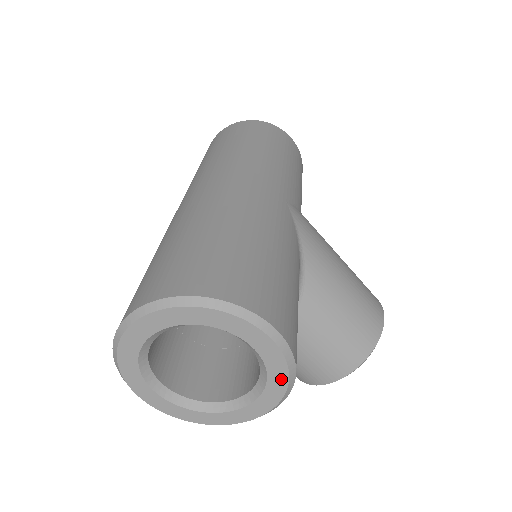
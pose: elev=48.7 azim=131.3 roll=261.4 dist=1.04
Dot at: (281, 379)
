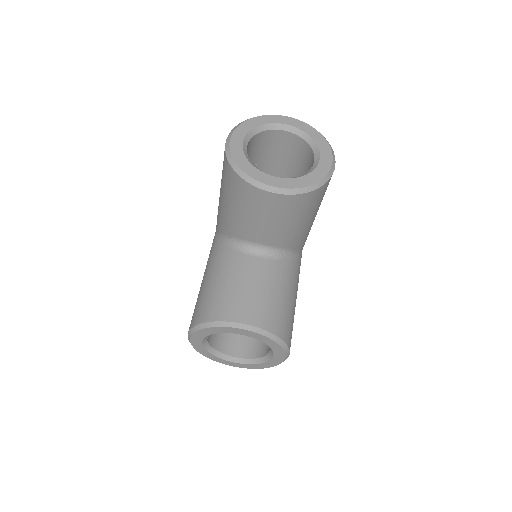
Dot at: (314, 179)
